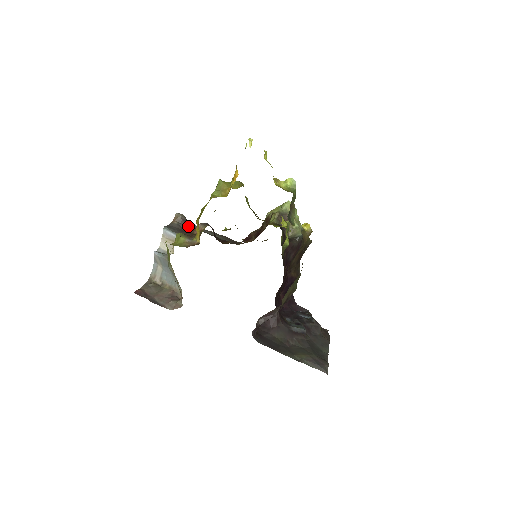
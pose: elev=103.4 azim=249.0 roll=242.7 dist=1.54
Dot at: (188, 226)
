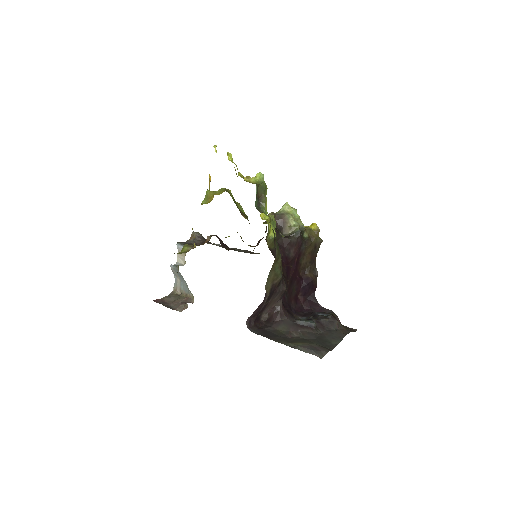
Dot at: (202, 241)
